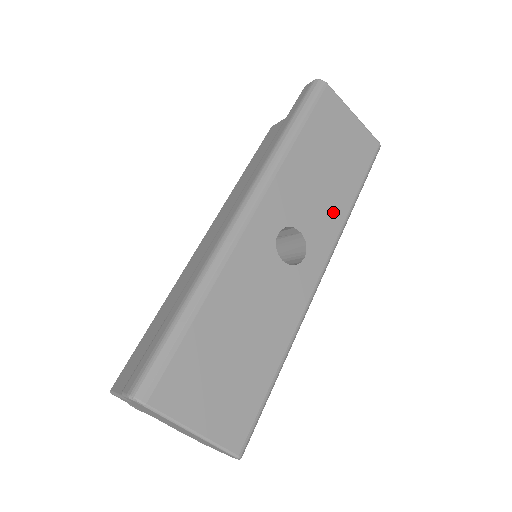
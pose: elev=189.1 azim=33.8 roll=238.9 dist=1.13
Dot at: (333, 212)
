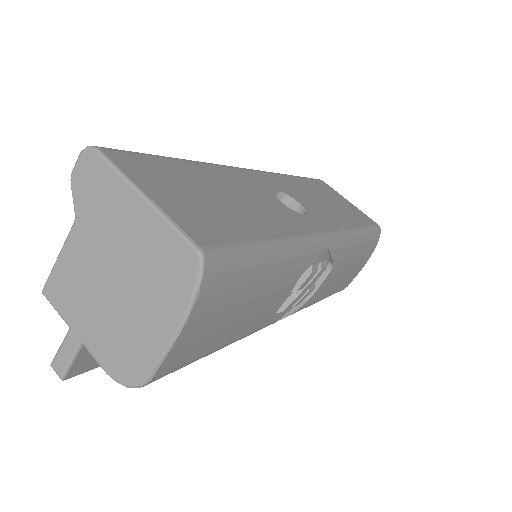
Dot at: (335, 218)
